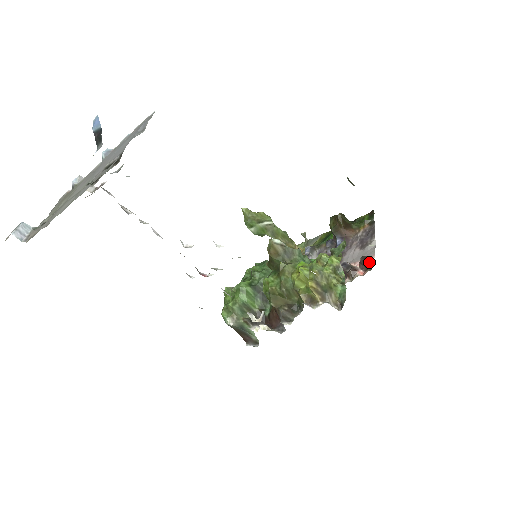
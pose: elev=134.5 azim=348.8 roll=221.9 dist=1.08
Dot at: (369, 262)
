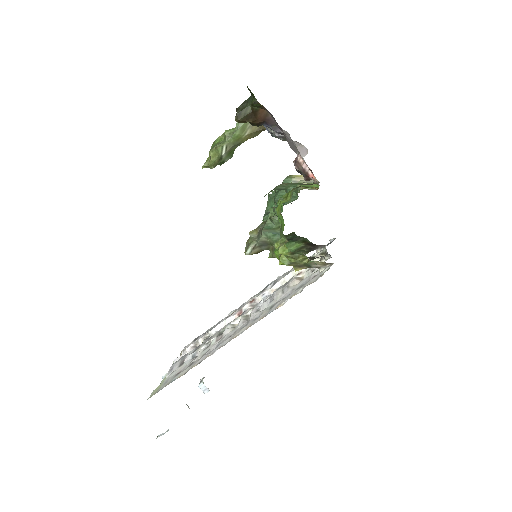
Dot at: (304, 175)
